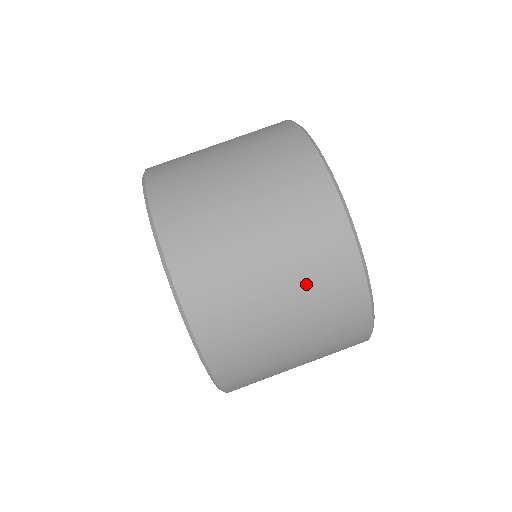
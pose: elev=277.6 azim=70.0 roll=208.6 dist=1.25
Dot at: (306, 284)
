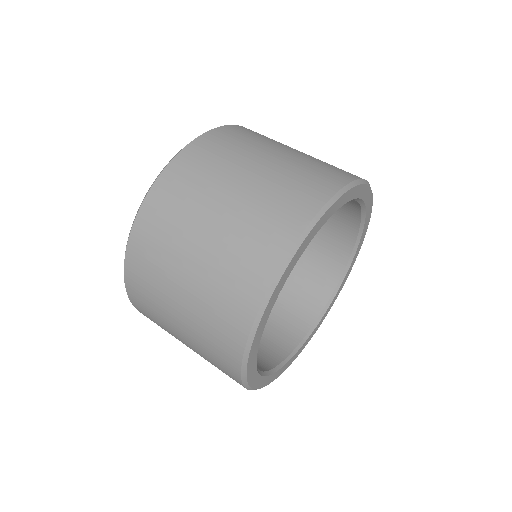
Dot at: (319, 160)
